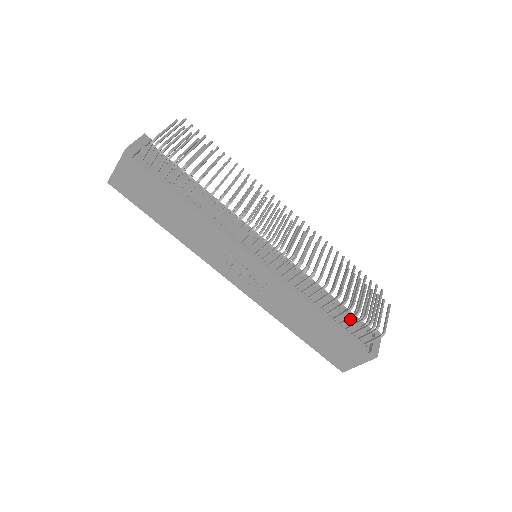
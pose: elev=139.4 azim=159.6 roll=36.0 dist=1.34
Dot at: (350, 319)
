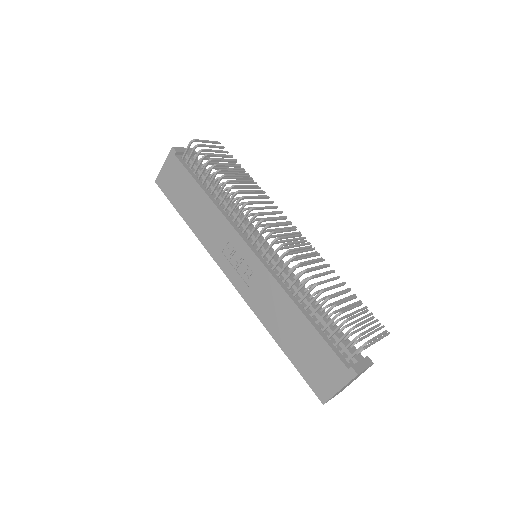
Dot at: (331, 321)
